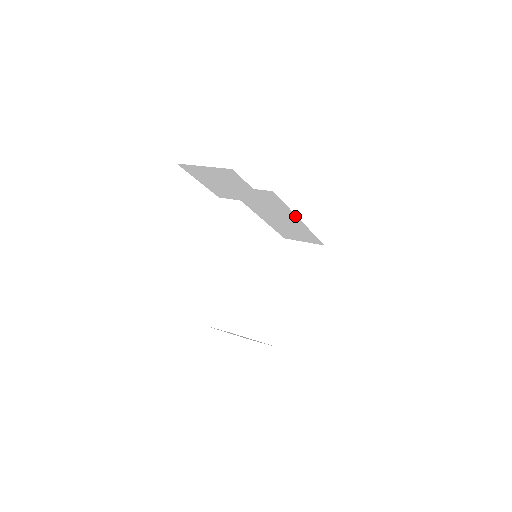
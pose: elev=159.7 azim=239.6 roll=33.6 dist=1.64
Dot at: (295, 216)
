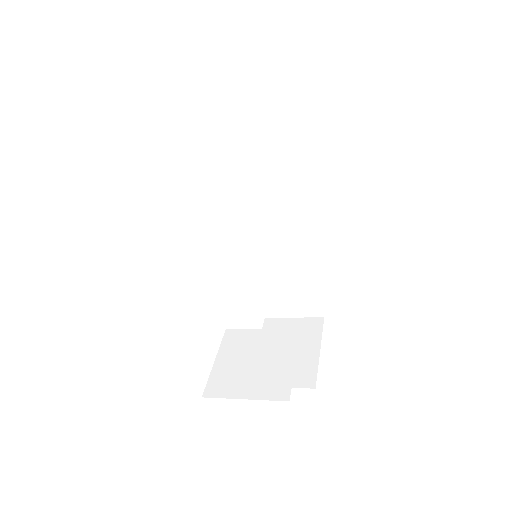
Dot at: (304, 224)
